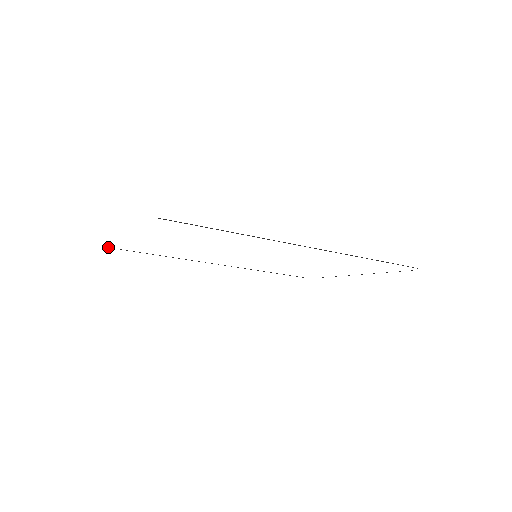
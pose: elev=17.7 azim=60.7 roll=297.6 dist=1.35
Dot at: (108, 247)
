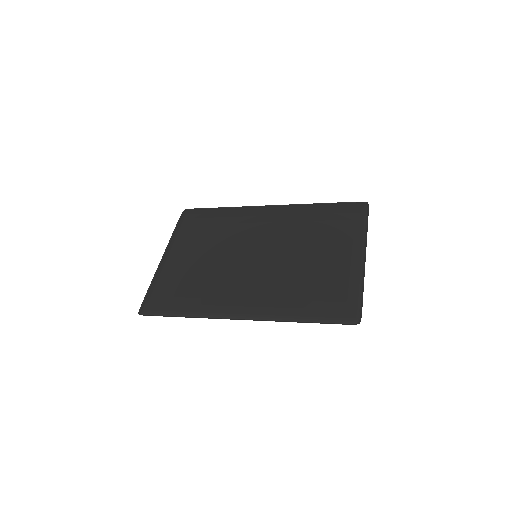
Dot at: (188, 209)
